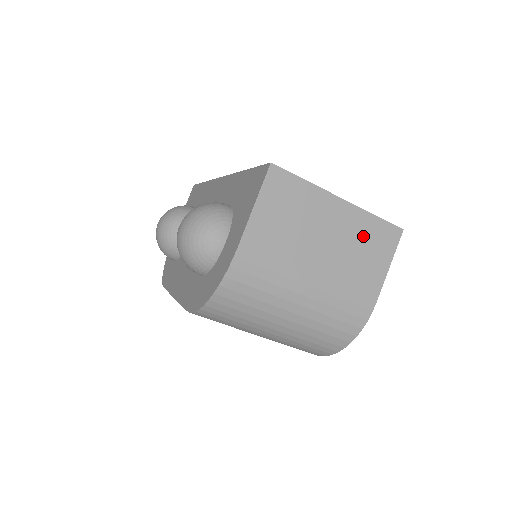
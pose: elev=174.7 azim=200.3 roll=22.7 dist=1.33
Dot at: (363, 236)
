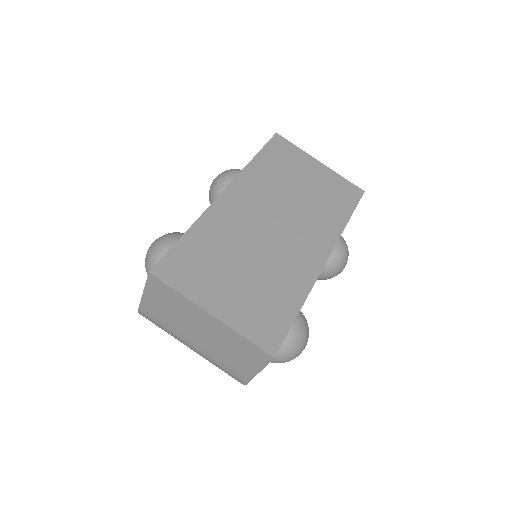
Dot at: (234, 344)
